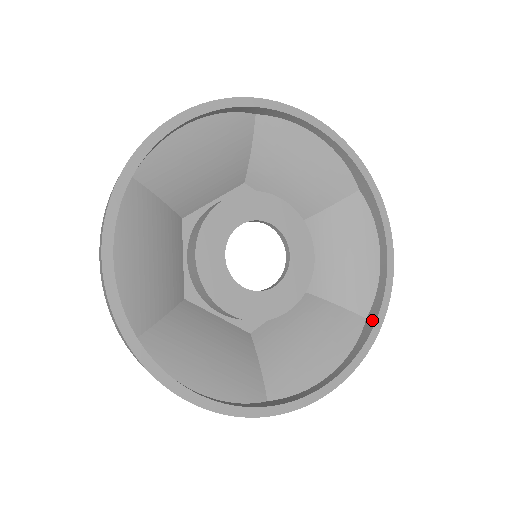
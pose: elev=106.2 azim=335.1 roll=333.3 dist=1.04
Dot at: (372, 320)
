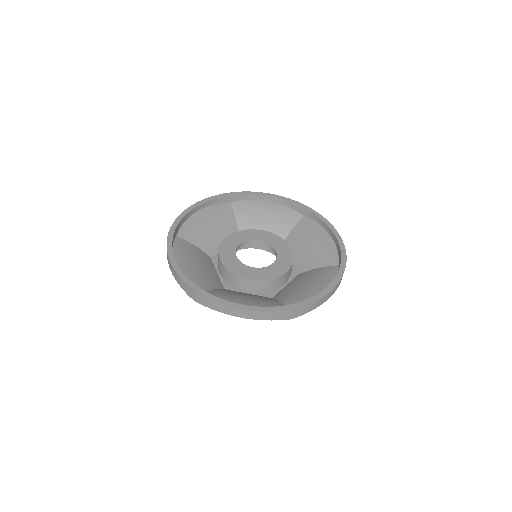
Dot at: (290, 306)
